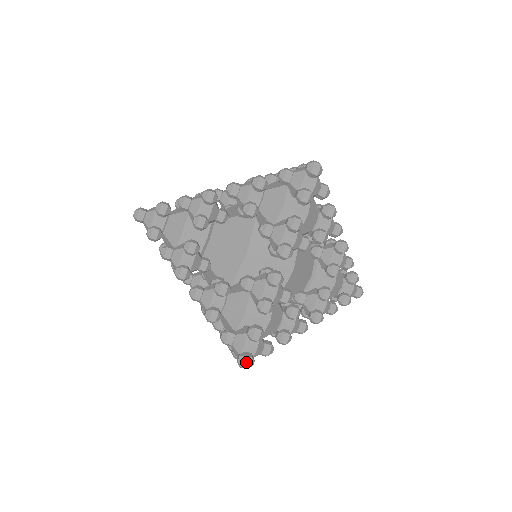
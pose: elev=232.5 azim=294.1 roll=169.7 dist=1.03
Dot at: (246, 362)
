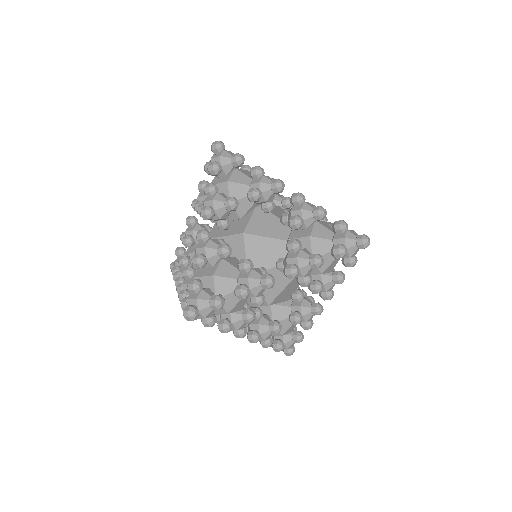
Dot at: (287, 355)
